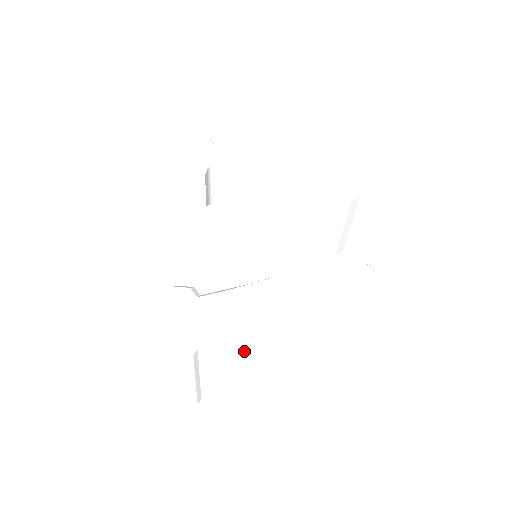
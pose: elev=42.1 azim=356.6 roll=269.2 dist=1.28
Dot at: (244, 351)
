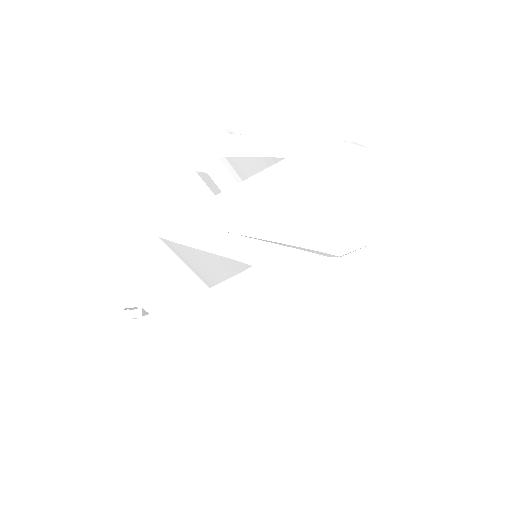
Dot at: (194, 378)
